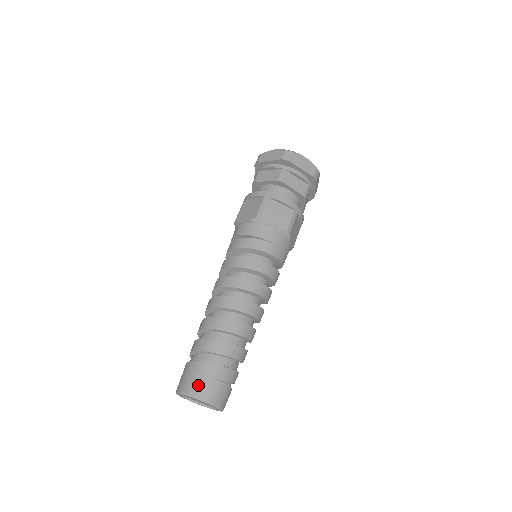
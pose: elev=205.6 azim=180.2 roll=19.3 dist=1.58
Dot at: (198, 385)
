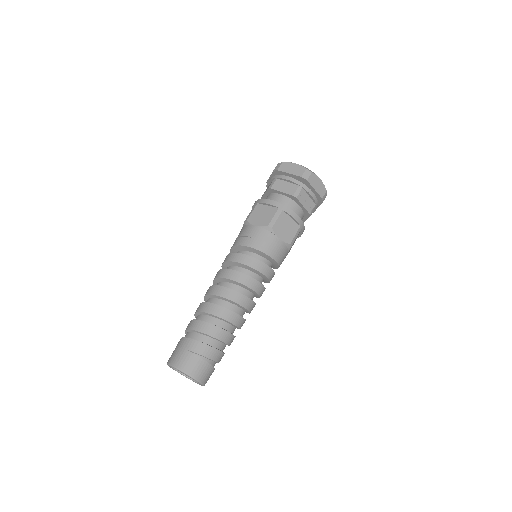
Dot at: (174, 355)
